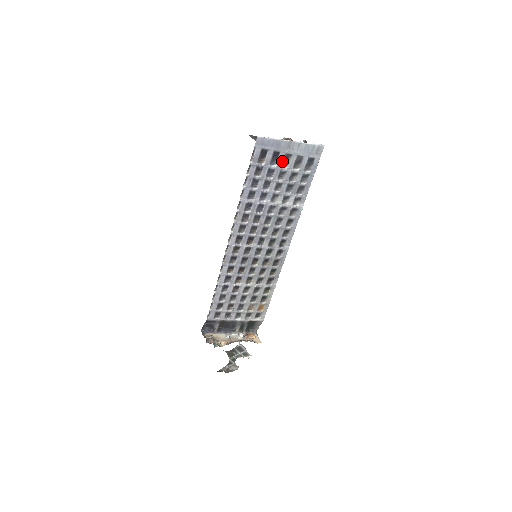
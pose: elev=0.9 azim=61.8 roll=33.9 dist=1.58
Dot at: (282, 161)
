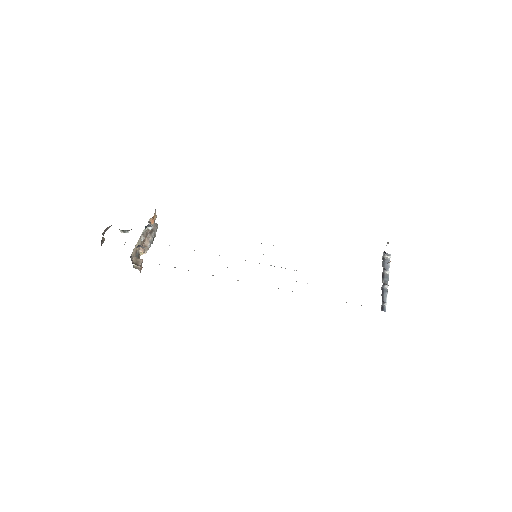
Dot at: occluded
